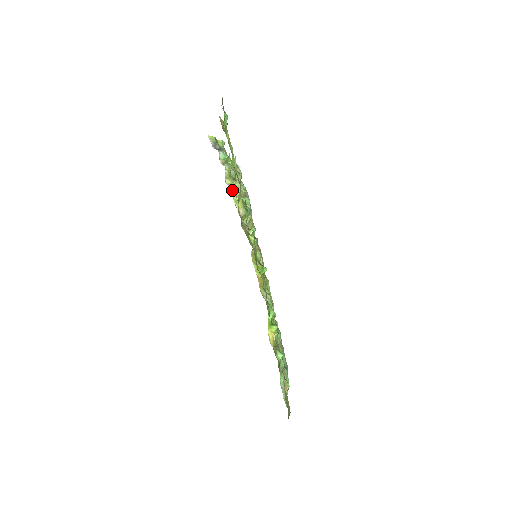
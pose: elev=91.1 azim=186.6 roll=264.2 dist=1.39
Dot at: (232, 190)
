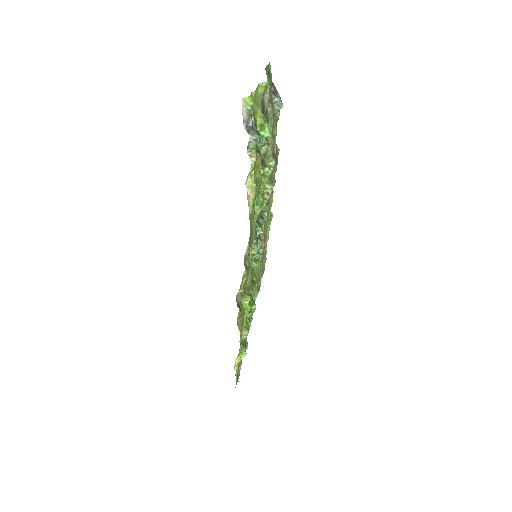
Dot at: (251, 195)
